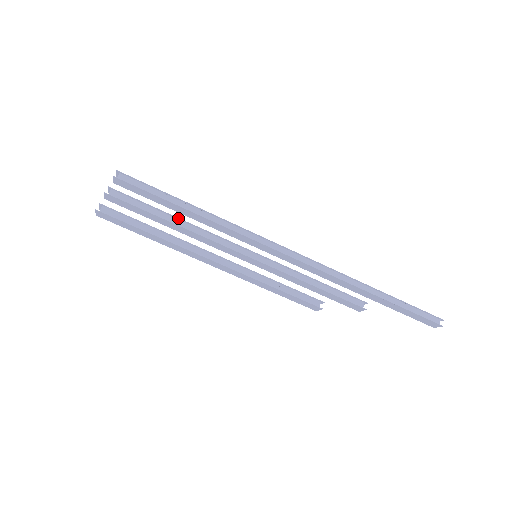
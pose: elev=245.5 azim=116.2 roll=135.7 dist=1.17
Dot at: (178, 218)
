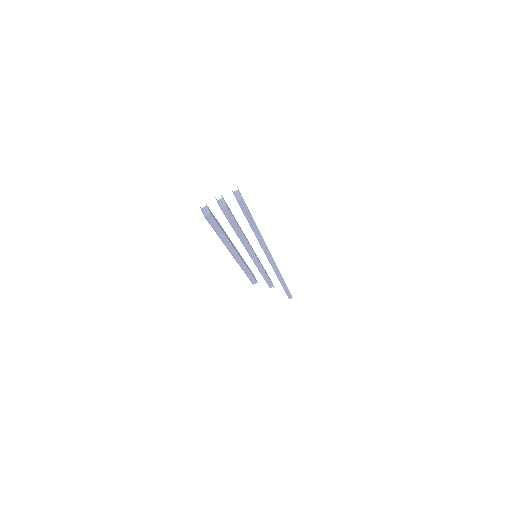
Dot at: occluded
